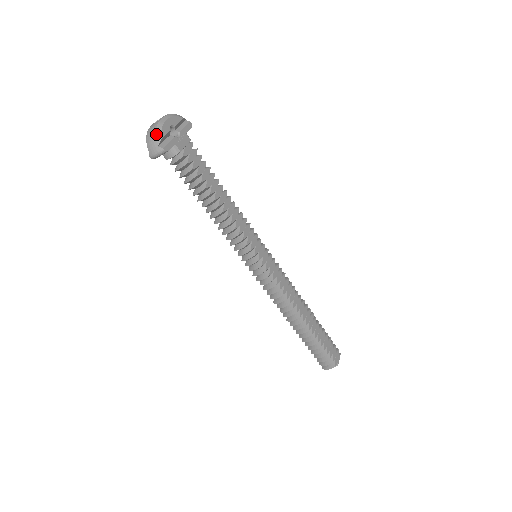
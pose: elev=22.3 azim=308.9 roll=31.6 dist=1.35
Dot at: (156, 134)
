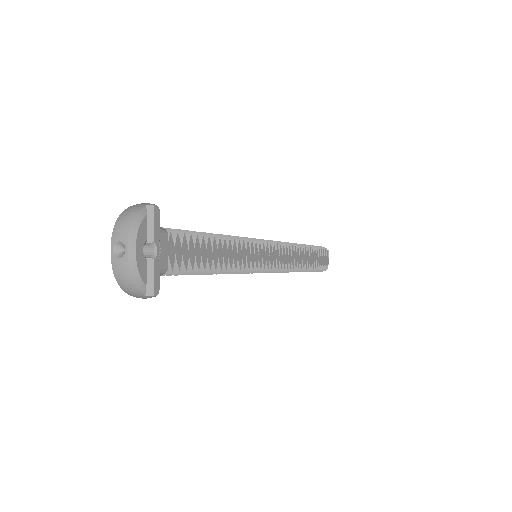
Dot at: (136, 286)
